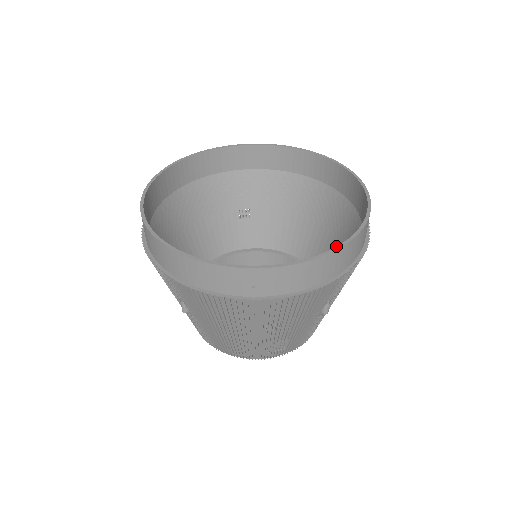
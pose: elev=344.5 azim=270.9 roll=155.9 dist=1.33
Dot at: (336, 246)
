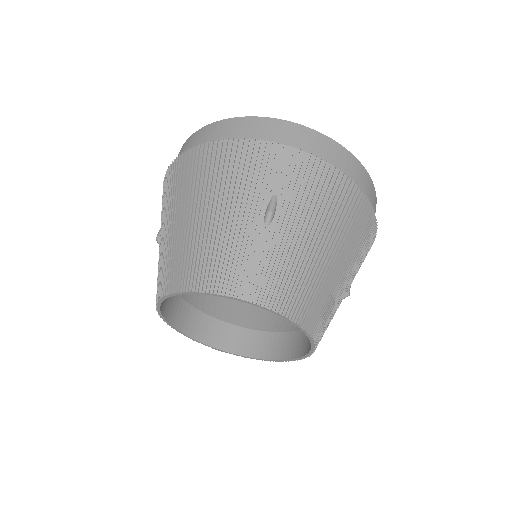
Dot at: occluded
